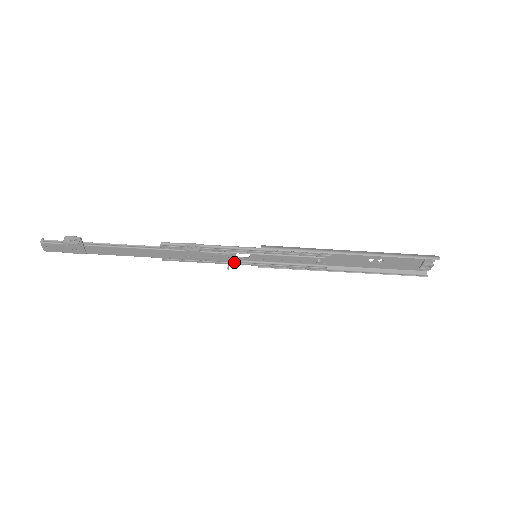
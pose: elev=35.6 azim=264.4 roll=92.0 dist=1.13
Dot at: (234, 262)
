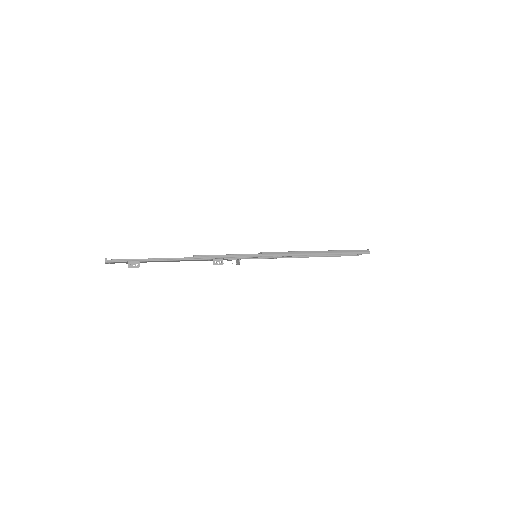
Dot at: (240, 259)
